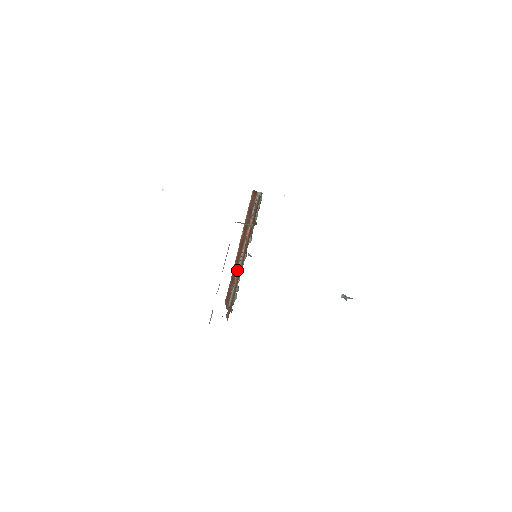
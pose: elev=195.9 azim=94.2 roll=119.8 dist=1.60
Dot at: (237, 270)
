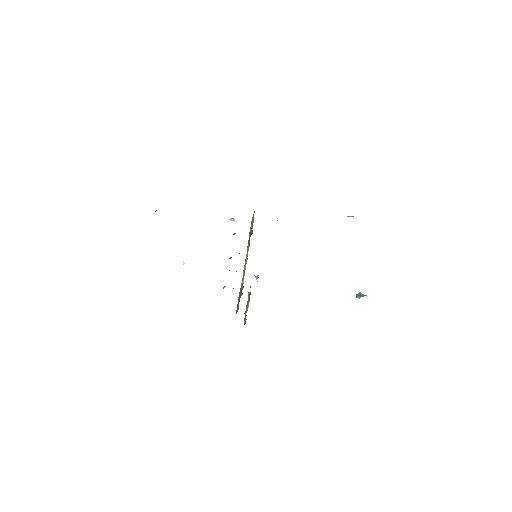
Dot at: (242, 278)
